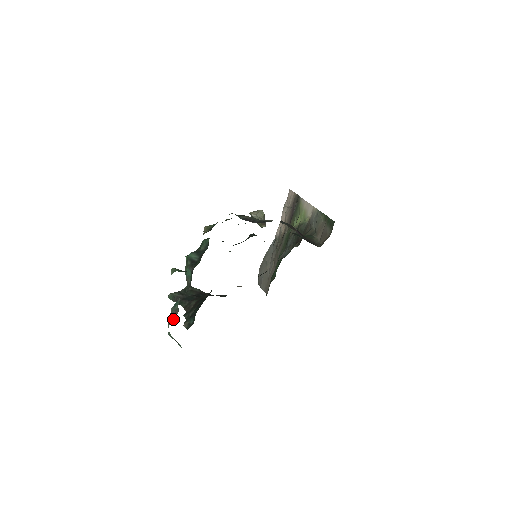
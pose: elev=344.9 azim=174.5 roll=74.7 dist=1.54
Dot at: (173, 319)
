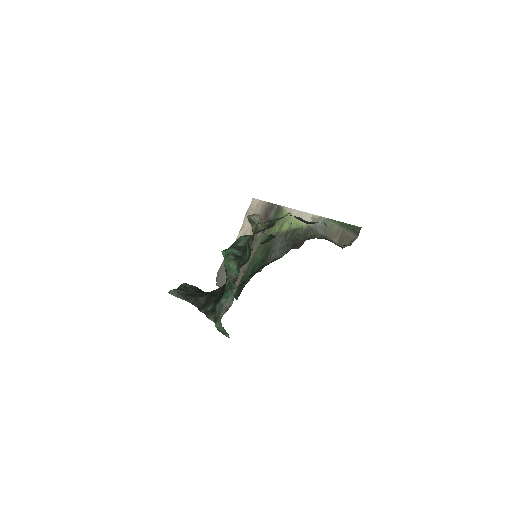
Dot at: (227, 310)
